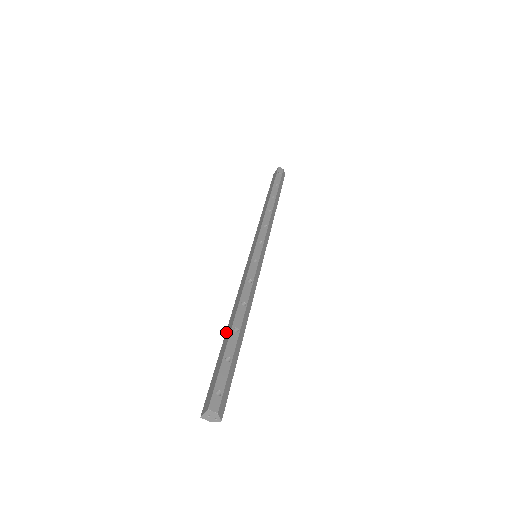
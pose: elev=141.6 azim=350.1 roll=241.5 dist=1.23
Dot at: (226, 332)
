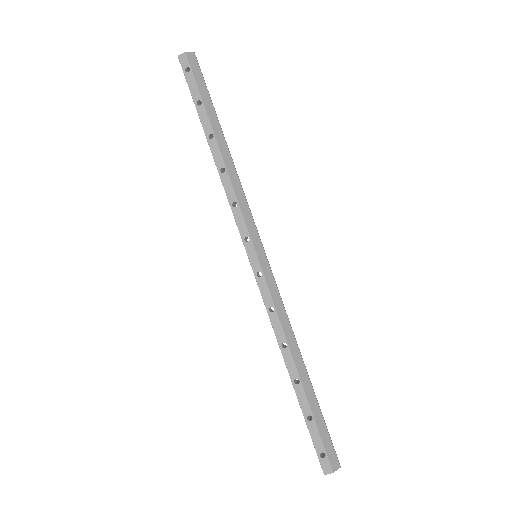
Dot at: occluded
